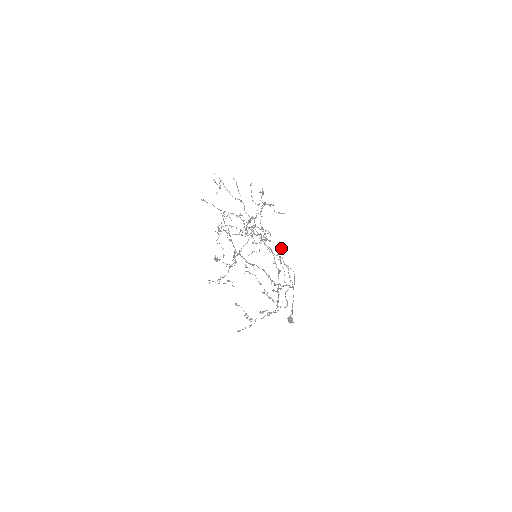
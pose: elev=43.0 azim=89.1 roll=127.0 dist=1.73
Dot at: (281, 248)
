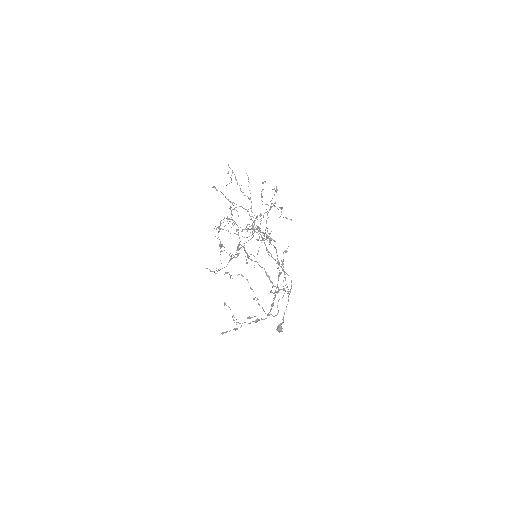
Dot at: (286, 250)
